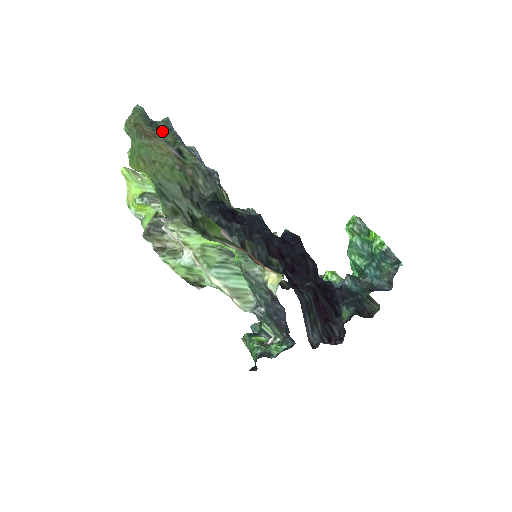
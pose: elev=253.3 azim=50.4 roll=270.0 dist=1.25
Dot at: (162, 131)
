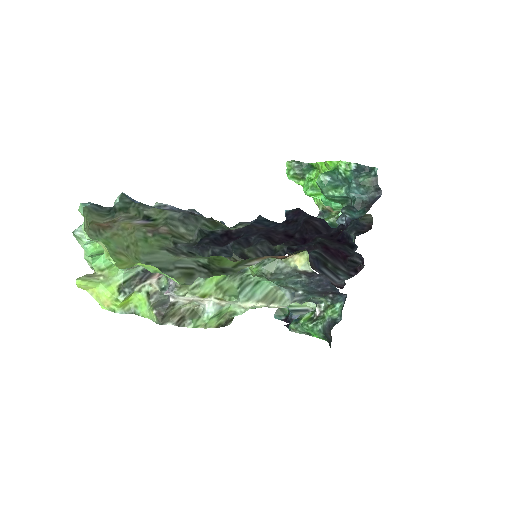
Dot at: (121, 211)
